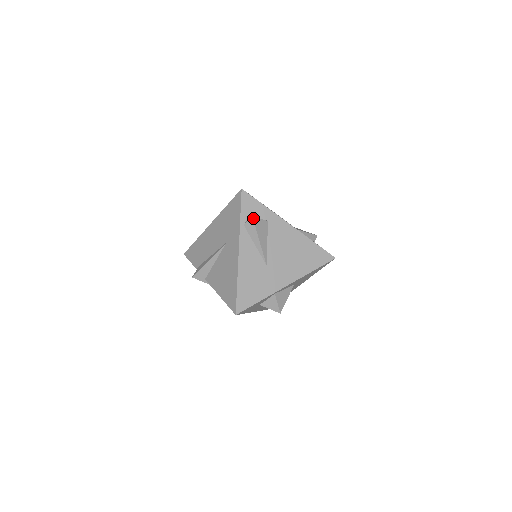
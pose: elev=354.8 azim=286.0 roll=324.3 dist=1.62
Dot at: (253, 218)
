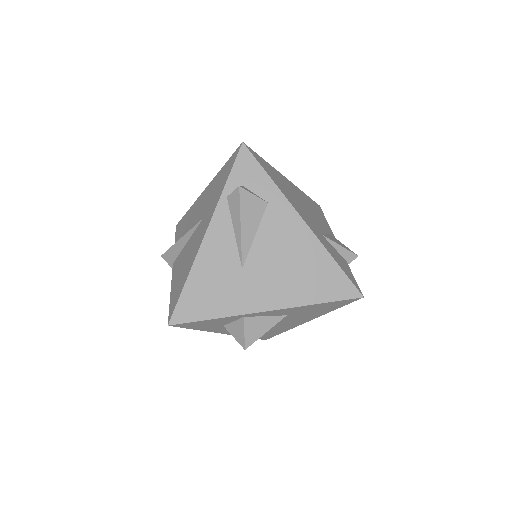
Dot at: (240, 189)
